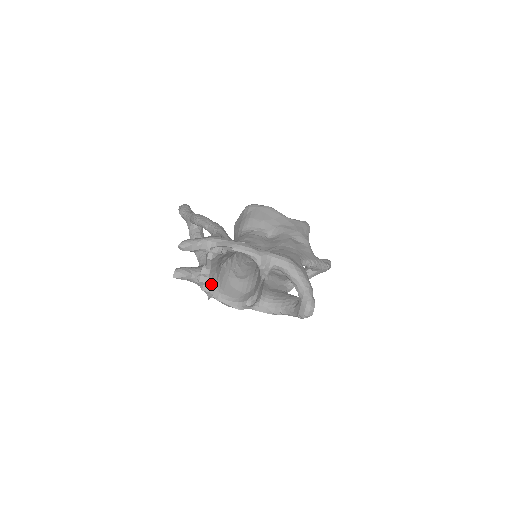
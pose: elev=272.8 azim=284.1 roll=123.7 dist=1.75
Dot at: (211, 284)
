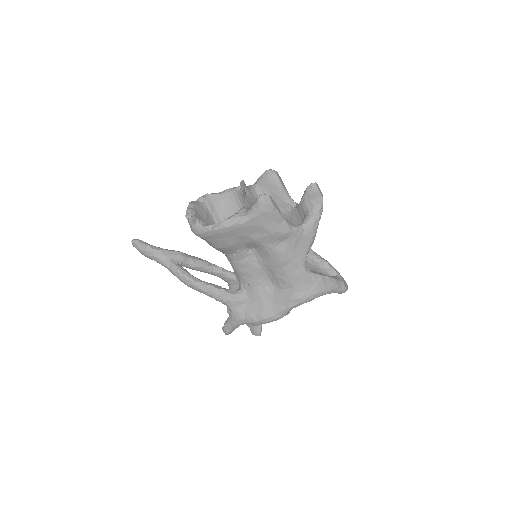
Dot at: occluded
